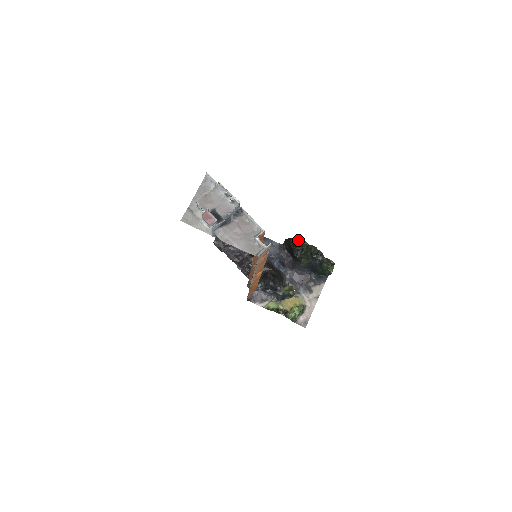
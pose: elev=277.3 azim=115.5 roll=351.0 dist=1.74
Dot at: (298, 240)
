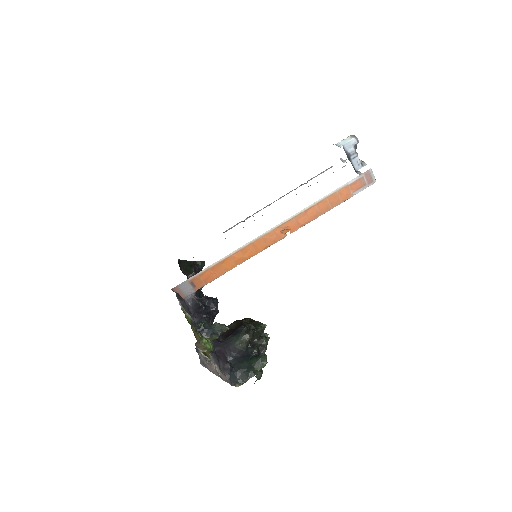
Dot at: occluded
